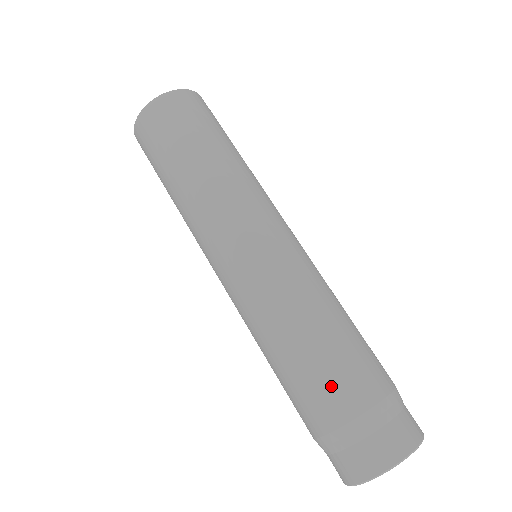
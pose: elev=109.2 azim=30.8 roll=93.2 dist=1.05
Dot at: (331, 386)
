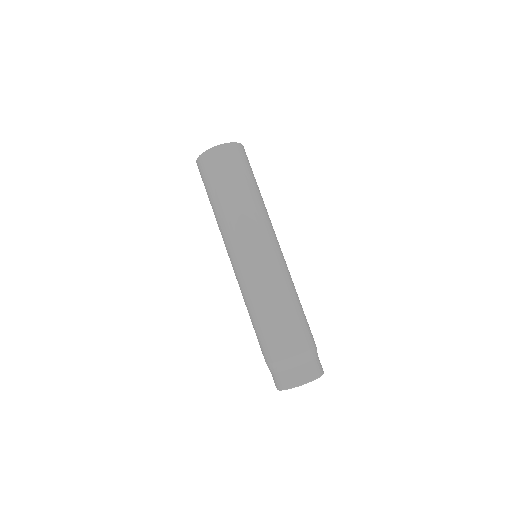
Dot at: (268, 343)
